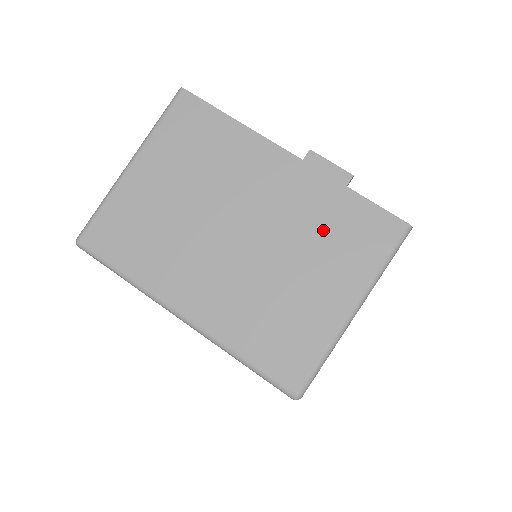
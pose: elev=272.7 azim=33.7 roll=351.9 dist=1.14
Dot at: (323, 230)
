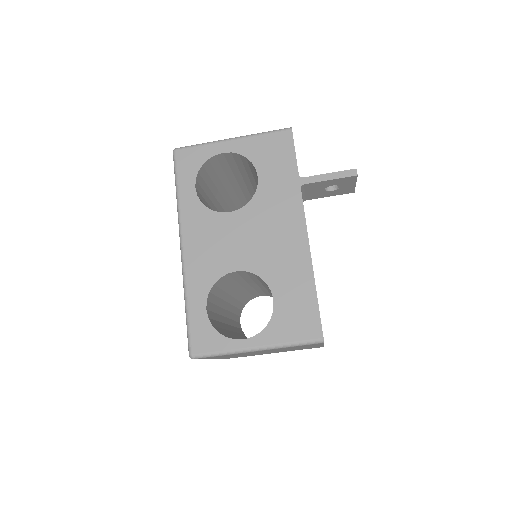
Dot at: (298, 349)
